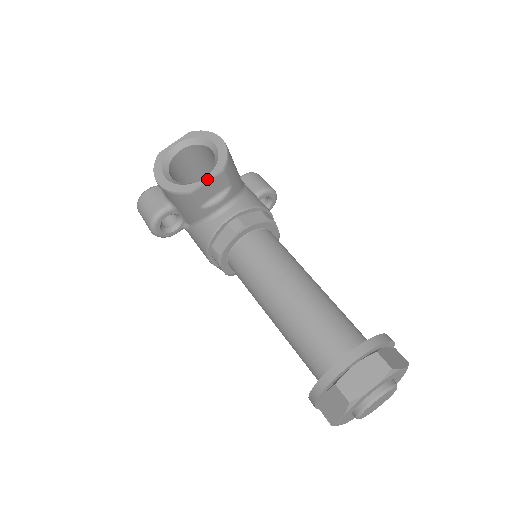
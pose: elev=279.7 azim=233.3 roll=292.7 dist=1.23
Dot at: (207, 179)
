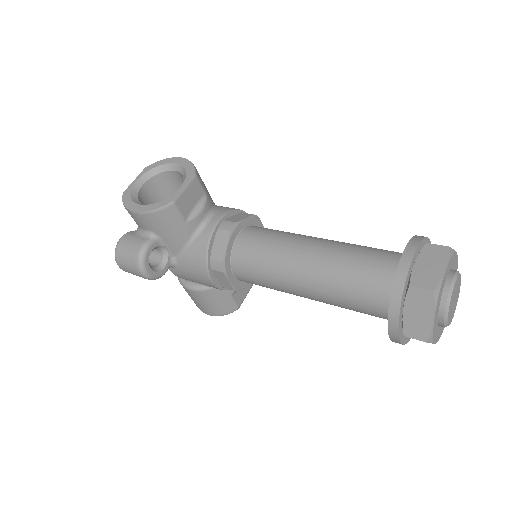
Dot at: (184, 186)
